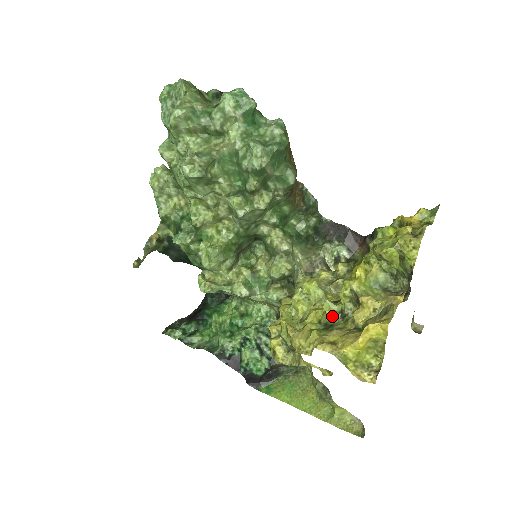
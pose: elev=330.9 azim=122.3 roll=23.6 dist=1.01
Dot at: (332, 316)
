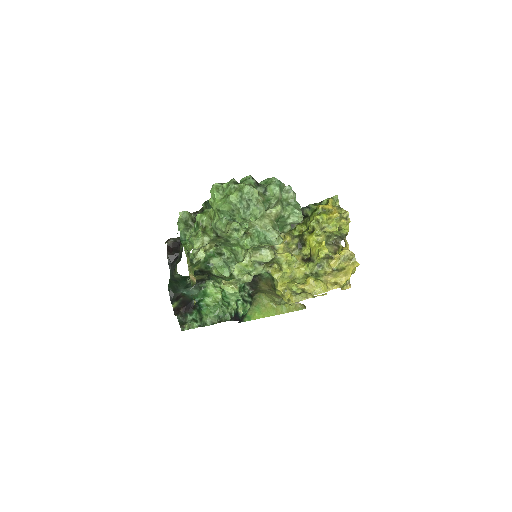
Dot at: (313, 269)
